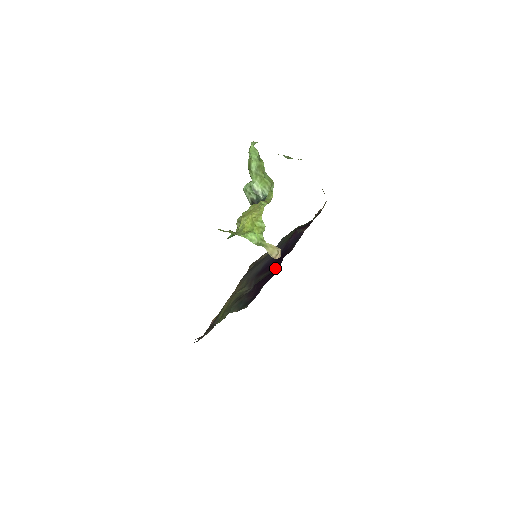
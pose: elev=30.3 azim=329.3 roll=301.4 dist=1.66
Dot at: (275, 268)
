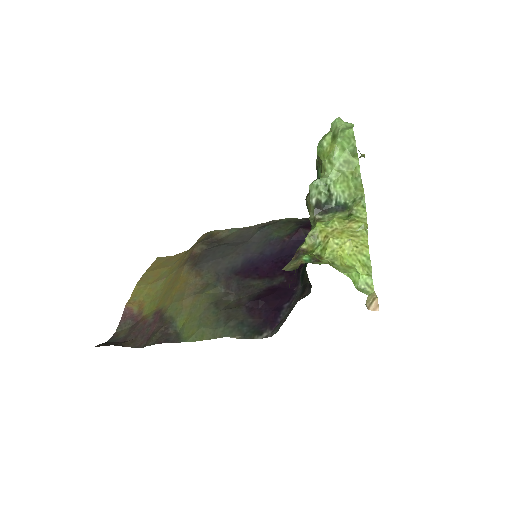
Dot at: (286, 282)
